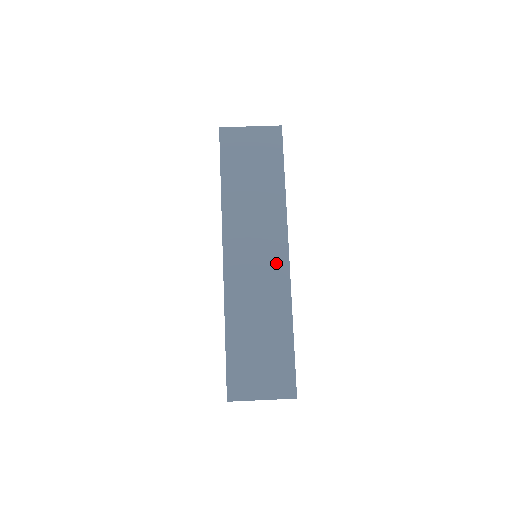
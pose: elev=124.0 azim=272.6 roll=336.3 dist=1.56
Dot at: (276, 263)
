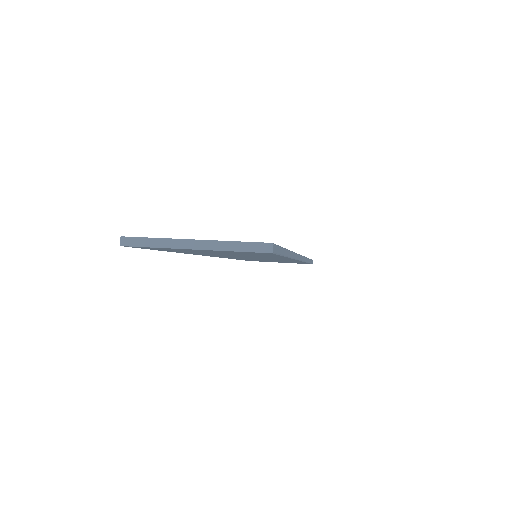
Dot at: occluded
